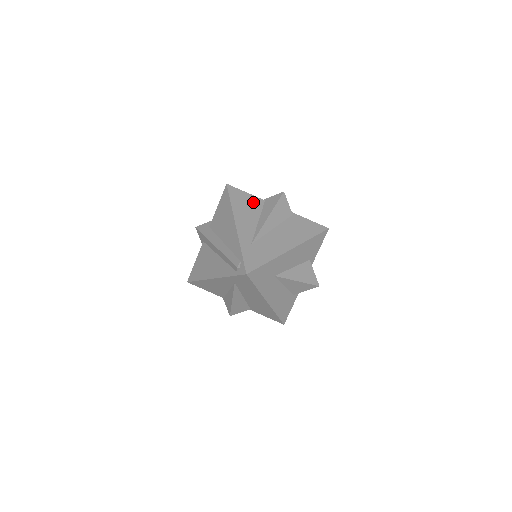
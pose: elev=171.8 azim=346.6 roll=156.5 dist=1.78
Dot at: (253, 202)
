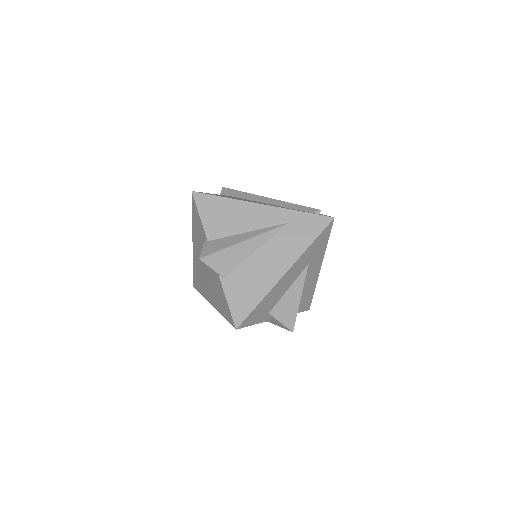
Dot at: occluded
